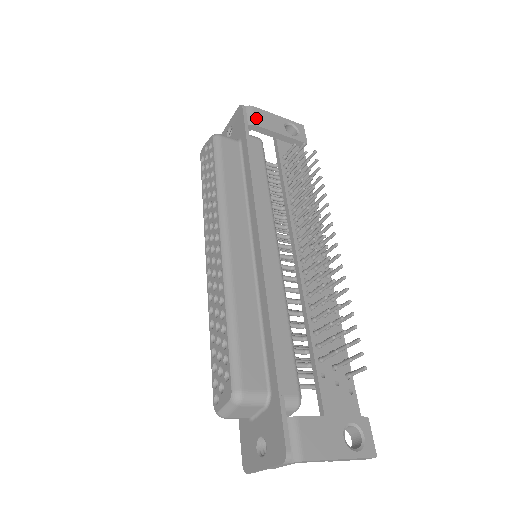
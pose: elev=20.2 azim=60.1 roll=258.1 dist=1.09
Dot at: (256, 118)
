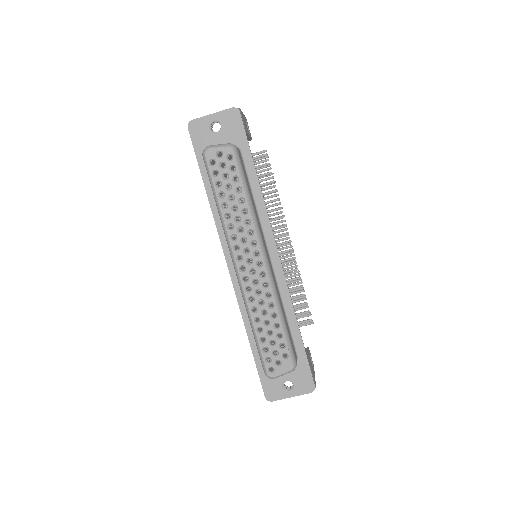
Dot at: (244, 123)
